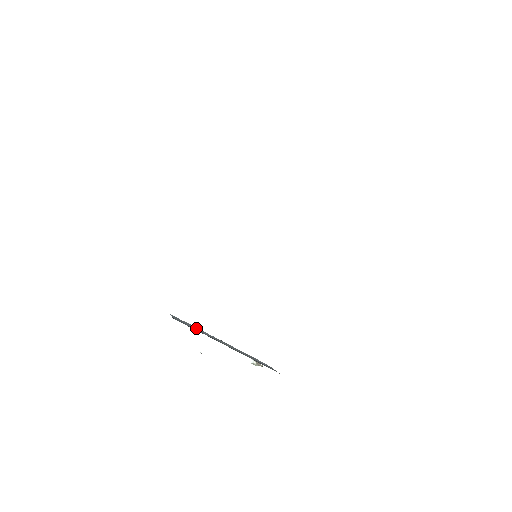
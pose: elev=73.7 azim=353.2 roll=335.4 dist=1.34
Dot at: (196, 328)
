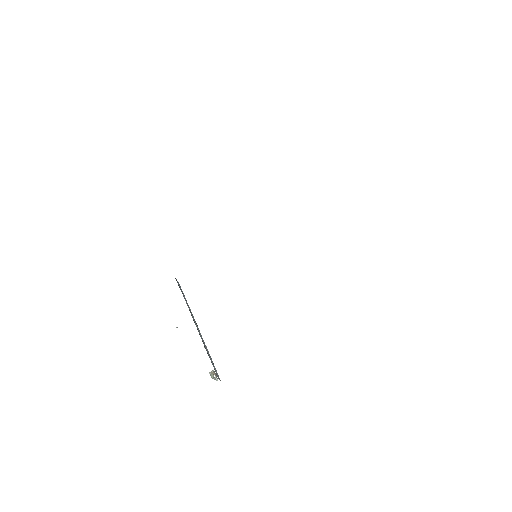
Dot at: (186, 300)
